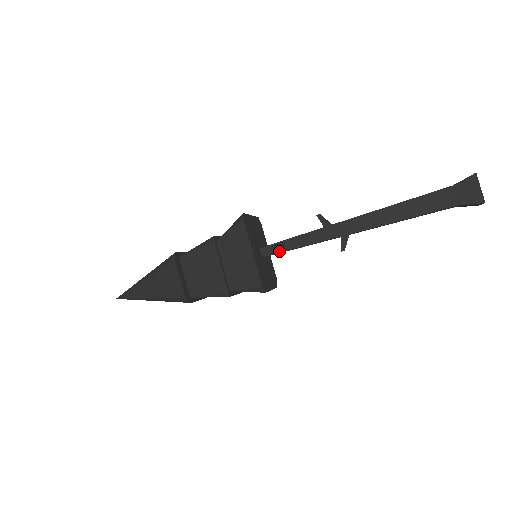
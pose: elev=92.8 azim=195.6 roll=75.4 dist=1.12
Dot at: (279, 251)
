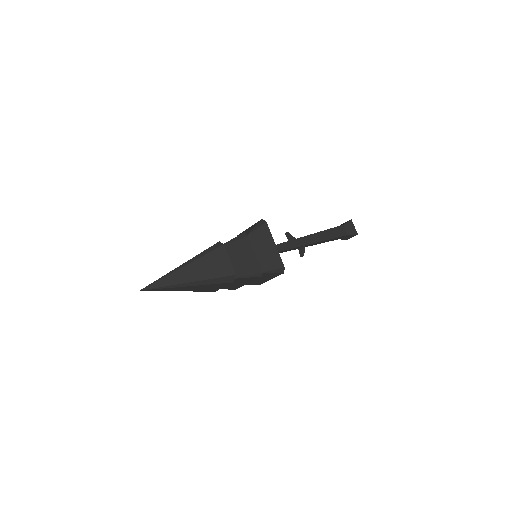
Dot at: occluded
